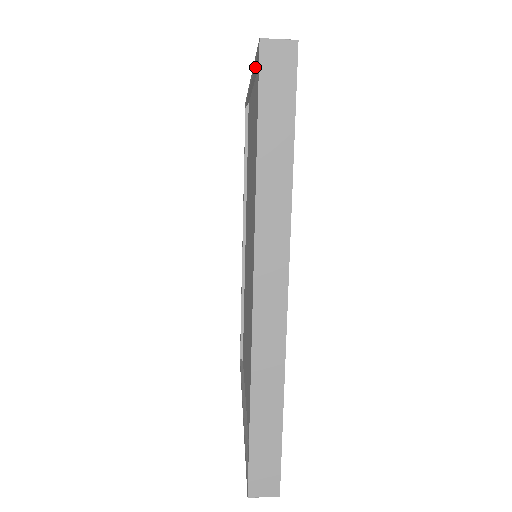
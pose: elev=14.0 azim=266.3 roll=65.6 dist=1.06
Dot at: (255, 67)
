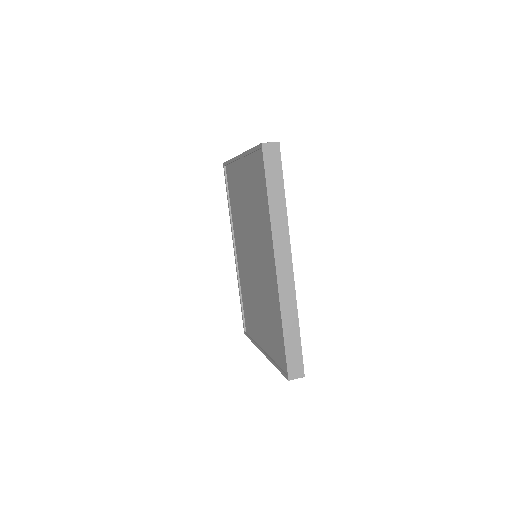
Dot at: (251, 152)
